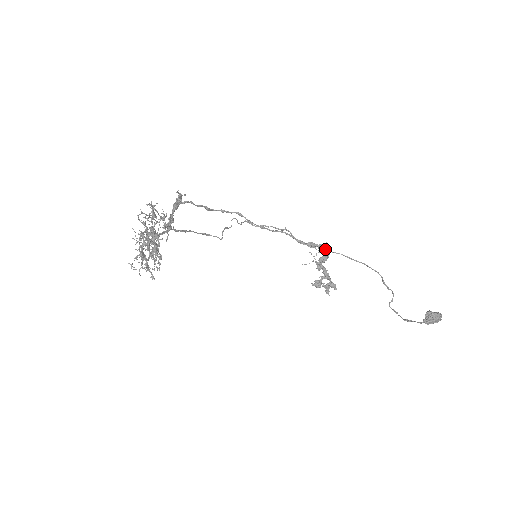
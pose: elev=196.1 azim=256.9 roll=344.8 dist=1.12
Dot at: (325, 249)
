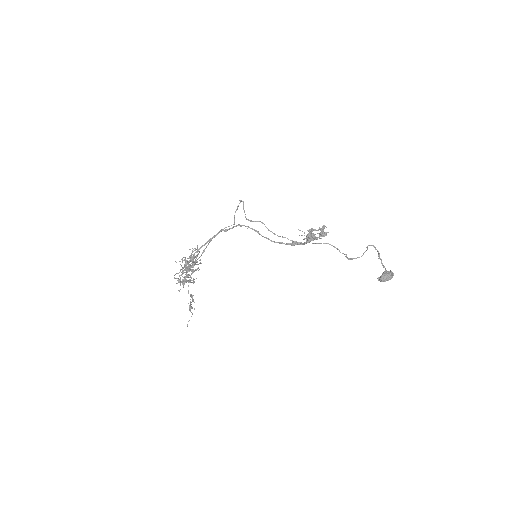
Dot at: (306, 243)
